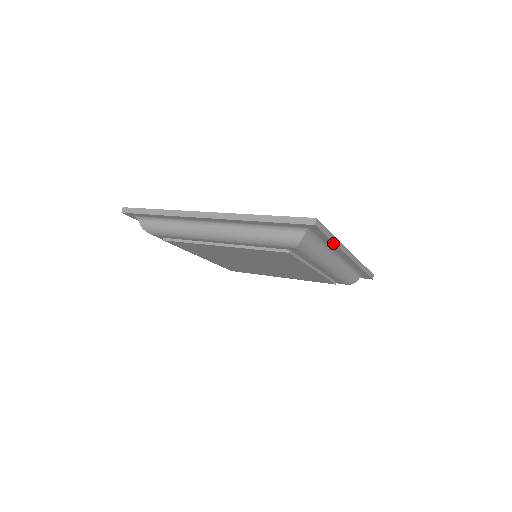
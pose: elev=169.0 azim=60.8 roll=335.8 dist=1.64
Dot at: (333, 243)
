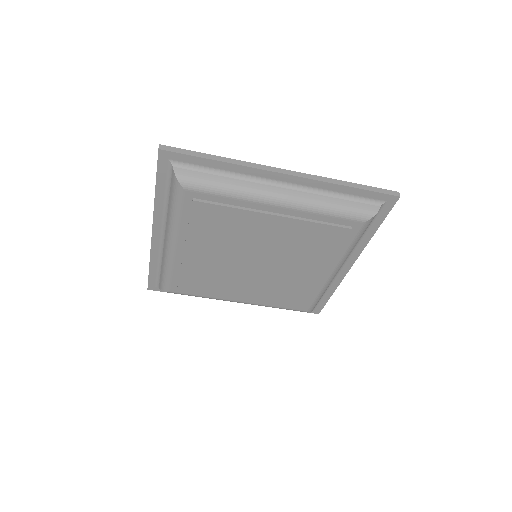
Dot at: (373, 234)
